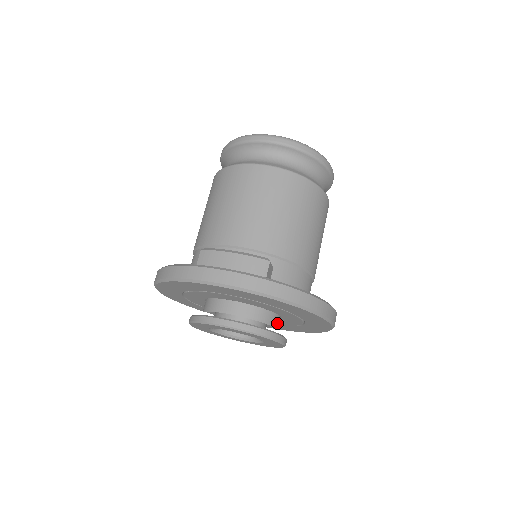
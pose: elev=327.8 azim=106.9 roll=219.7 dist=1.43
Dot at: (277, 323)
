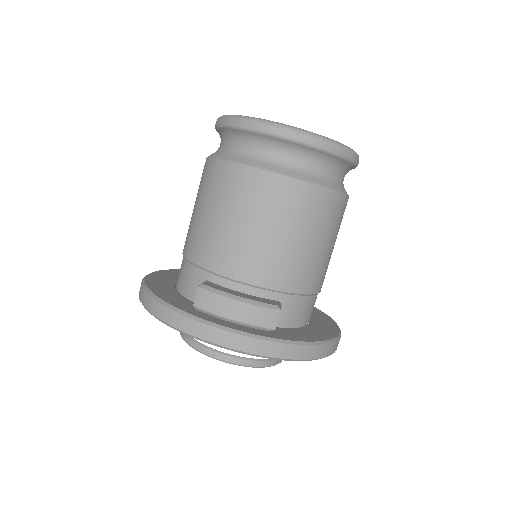
Dot at: occluded
